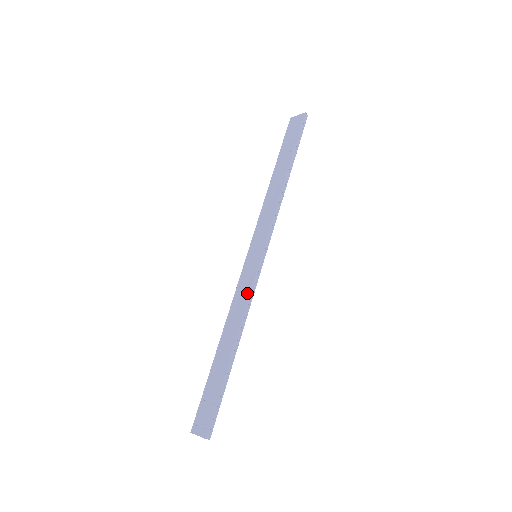
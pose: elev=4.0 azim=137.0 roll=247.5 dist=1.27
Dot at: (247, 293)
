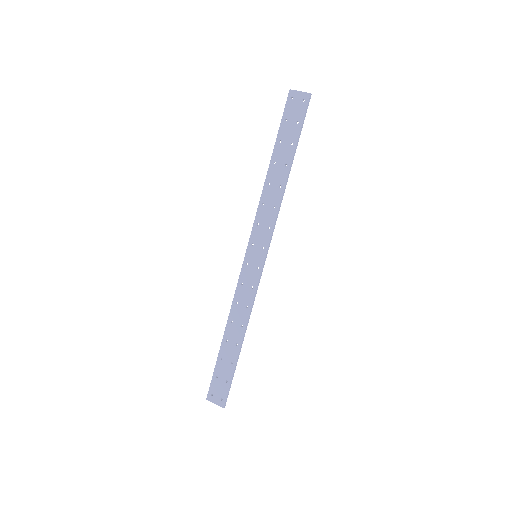
Dot at: (251, 295)
